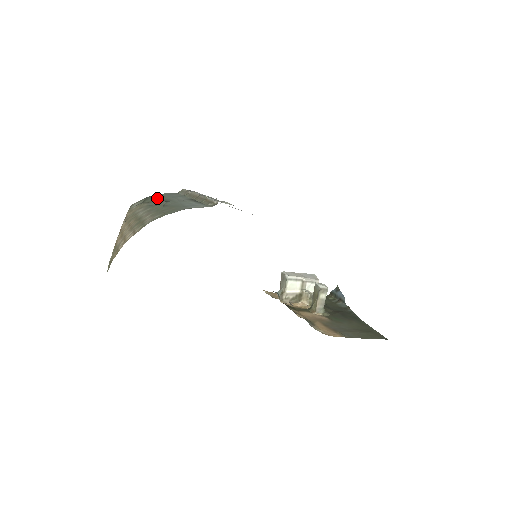
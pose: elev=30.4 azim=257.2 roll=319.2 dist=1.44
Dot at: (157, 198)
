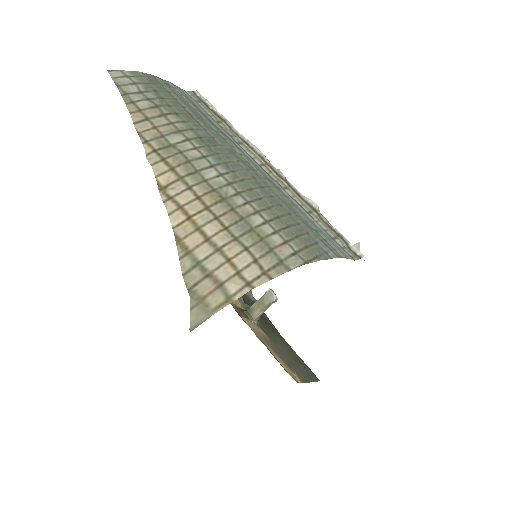
Dot at: (188, 111)
